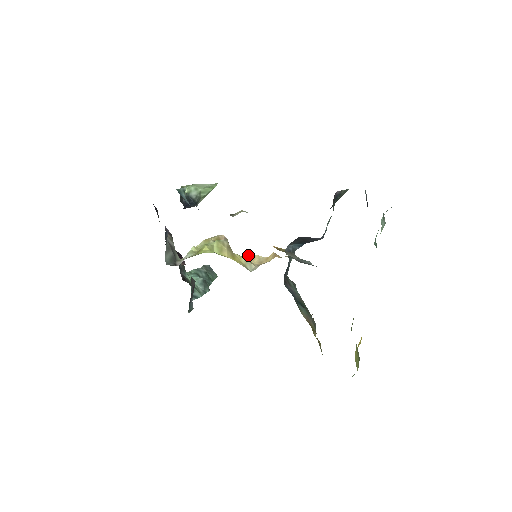
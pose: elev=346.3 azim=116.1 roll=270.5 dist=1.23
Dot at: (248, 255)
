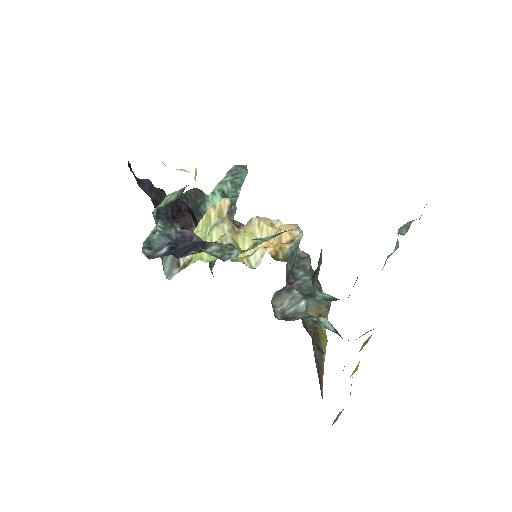
Dot at: (257, 221)
